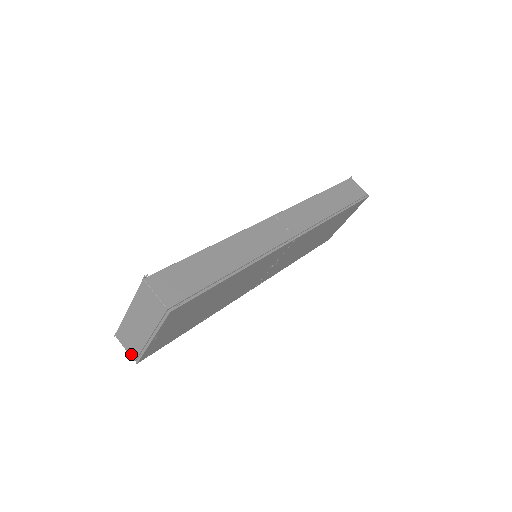
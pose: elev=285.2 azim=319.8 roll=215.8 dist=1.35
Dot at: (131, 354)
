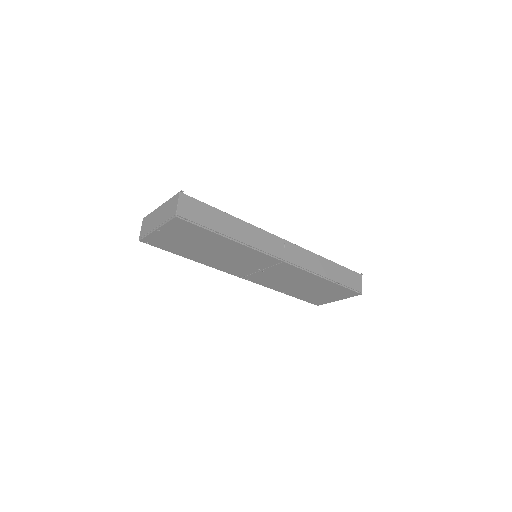
Dot at: (141, 233)
